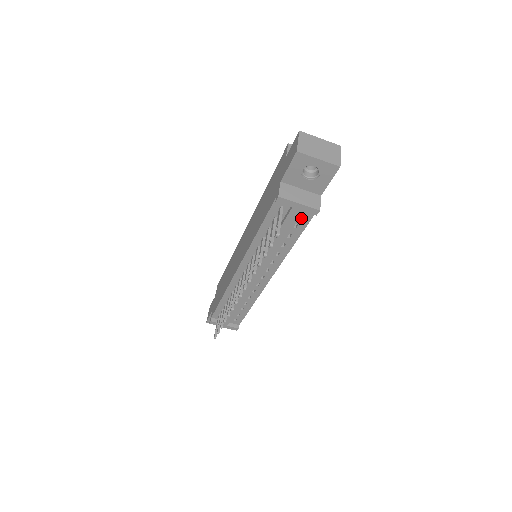
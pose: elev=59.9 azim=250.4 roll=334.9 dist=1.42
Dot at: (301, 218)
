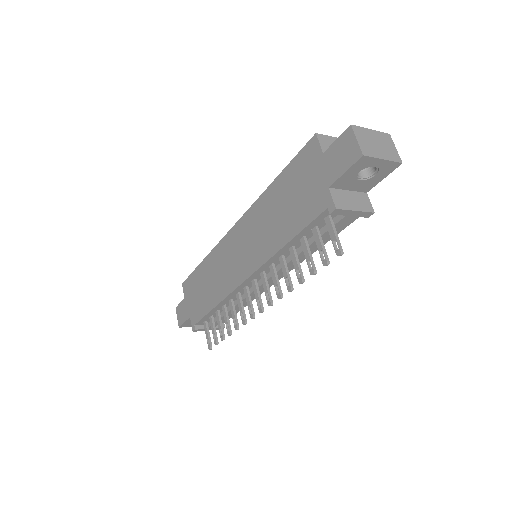
Dot at: occluded
